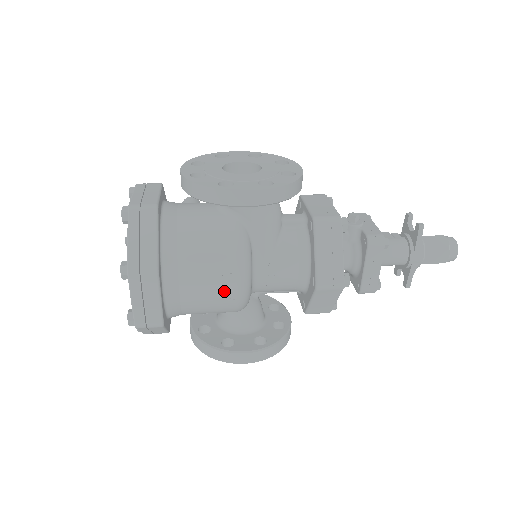
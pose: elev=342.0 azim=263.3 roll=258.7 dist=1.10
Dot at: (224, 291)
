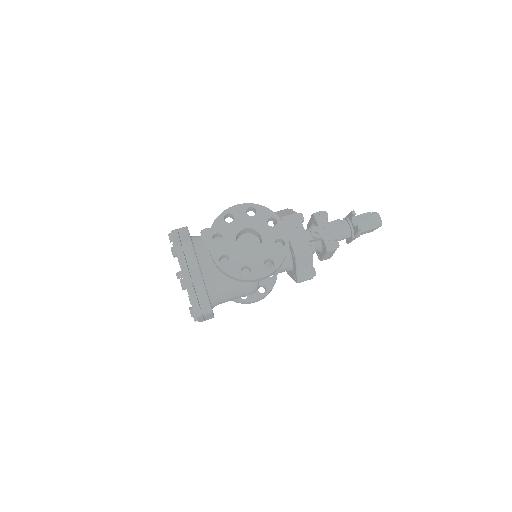
Dot at: (245, 296)
